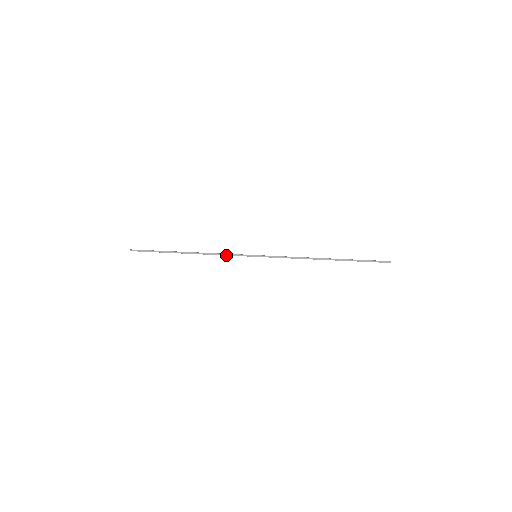
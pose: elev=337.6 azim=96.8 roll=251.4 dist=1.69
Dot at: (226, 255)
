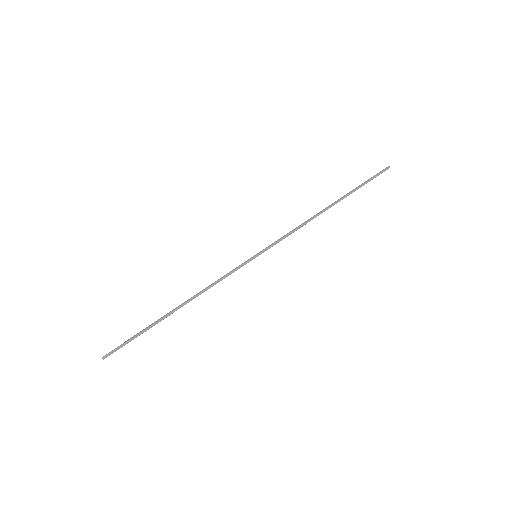
Dot at: occluded
